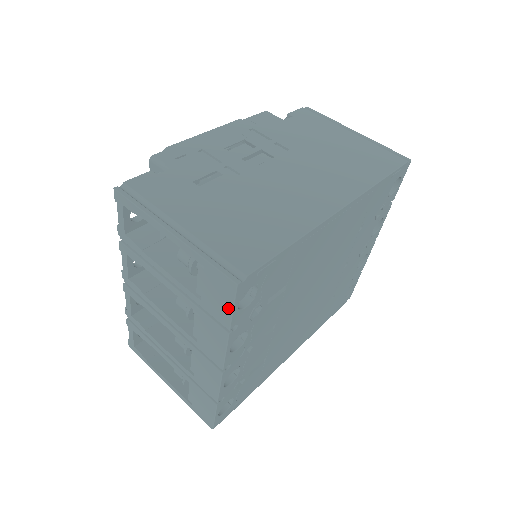
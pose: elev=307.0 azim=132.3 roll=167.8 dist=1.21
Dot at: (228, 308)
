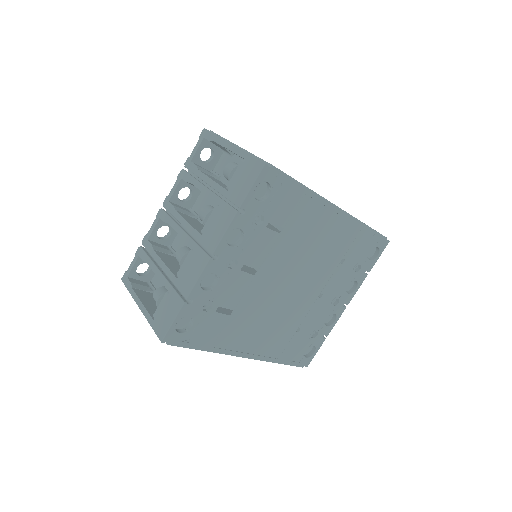
Dot at: (248, 186)
